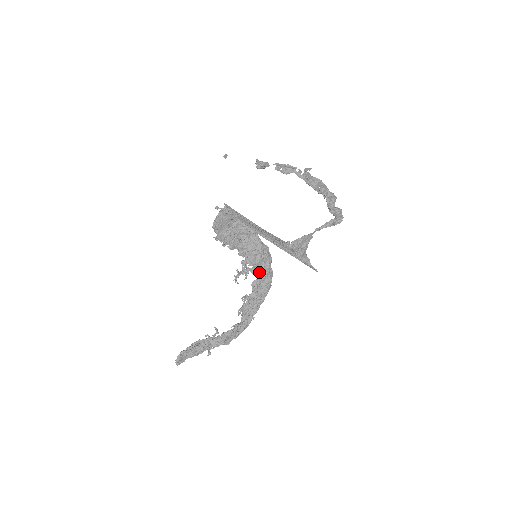
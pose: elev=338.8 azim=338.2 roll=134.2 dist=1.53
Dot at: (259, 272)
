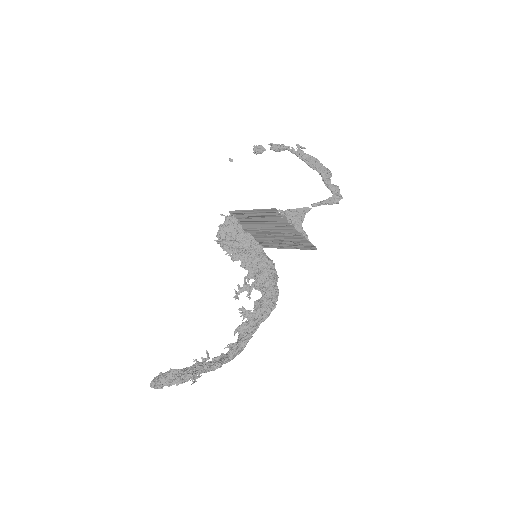
Dot at: (262, 286)
